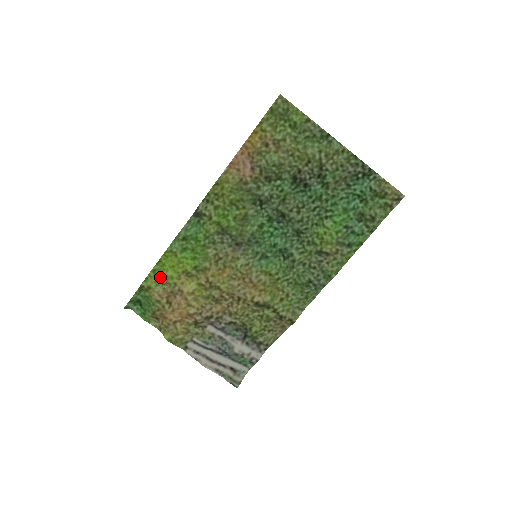
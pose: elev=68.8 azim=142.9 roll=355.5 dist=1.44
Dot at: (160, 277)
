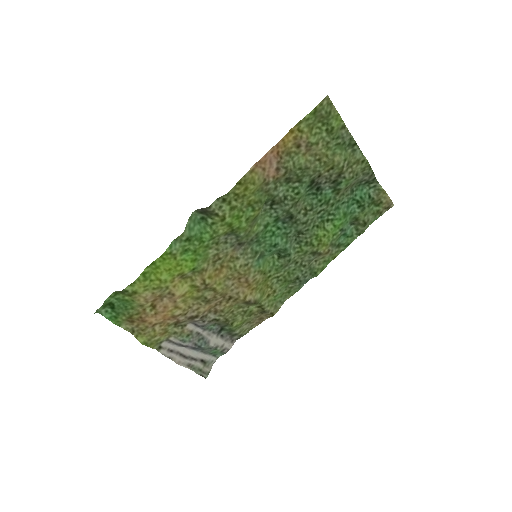
Dot at: (151, 281)
